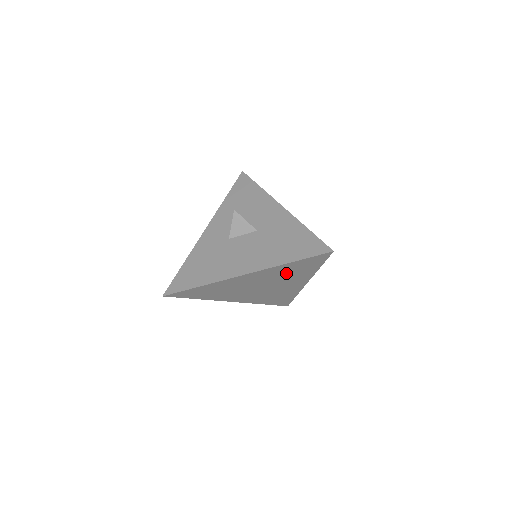
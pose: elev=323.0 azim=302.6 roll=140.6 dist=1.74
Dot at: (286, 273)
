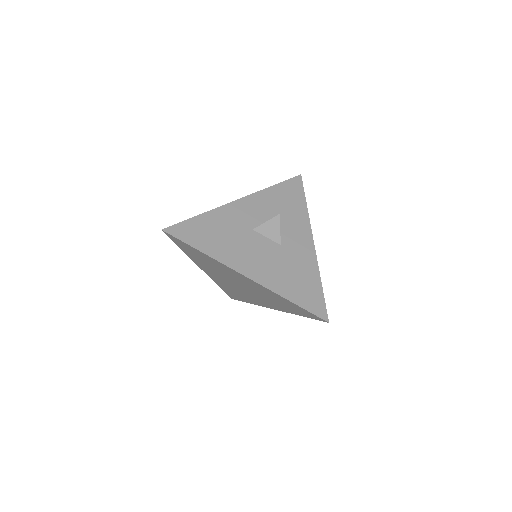
Dot at: (274, 298)
